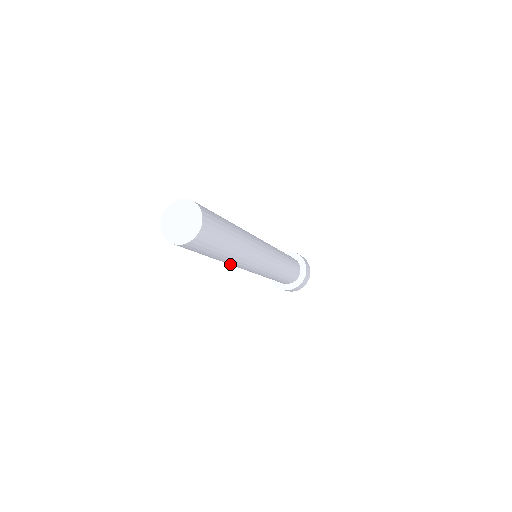
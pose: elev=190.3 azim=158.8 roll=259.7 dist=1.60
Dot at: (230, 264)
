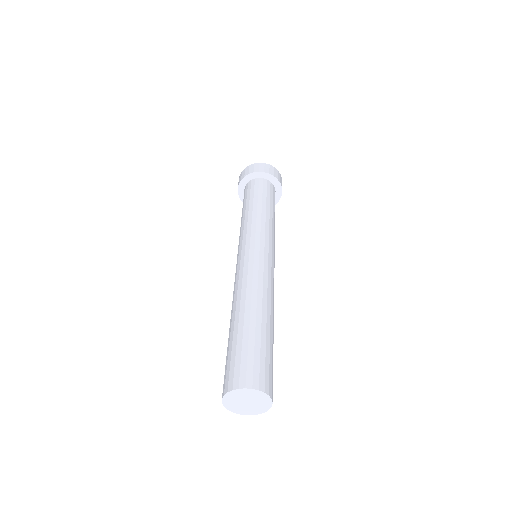
Dot at: occluded
